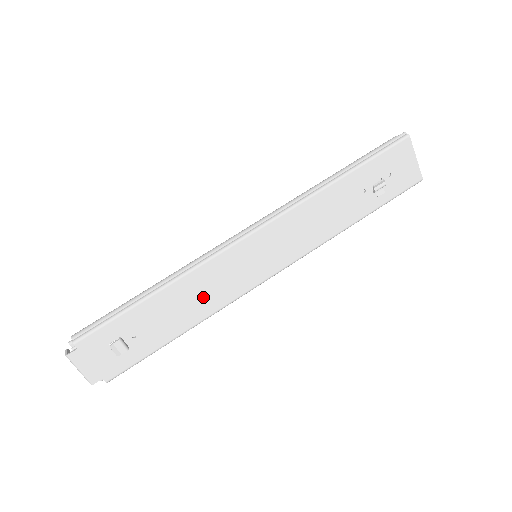
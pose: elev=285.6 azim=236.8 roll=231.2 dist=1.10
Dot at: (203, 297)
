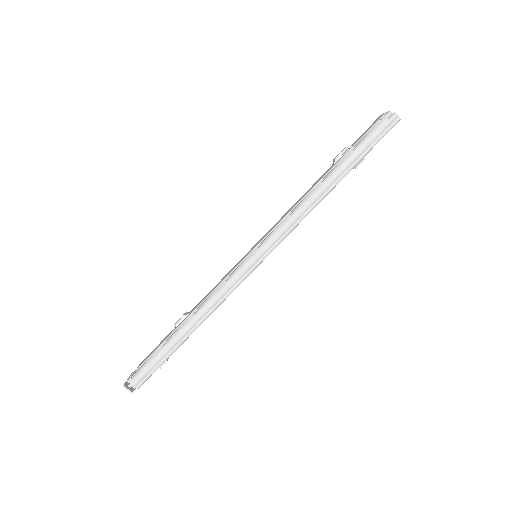
Dot at: occluded
